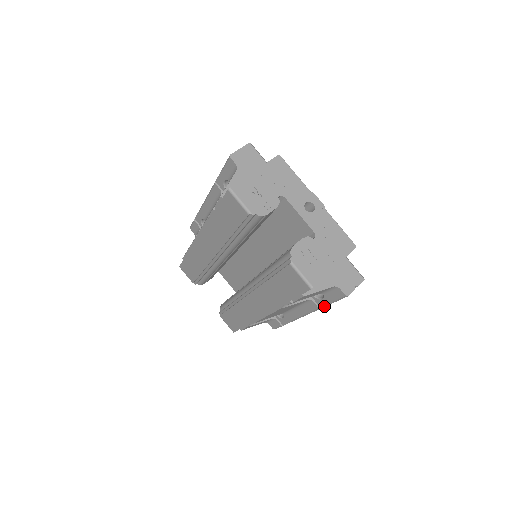
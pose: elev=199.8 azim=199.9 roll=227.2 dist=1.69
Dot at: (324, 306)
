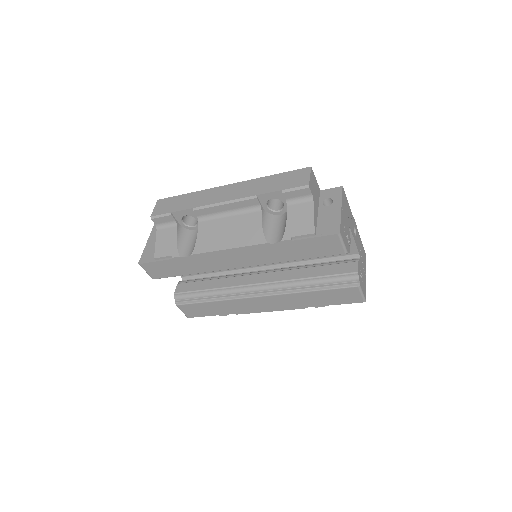
Dot at: occluded
